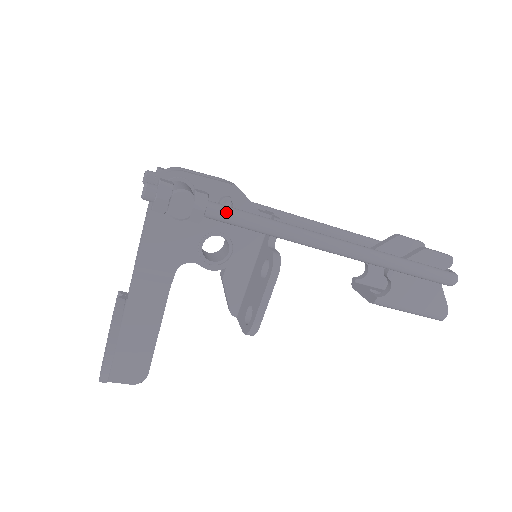
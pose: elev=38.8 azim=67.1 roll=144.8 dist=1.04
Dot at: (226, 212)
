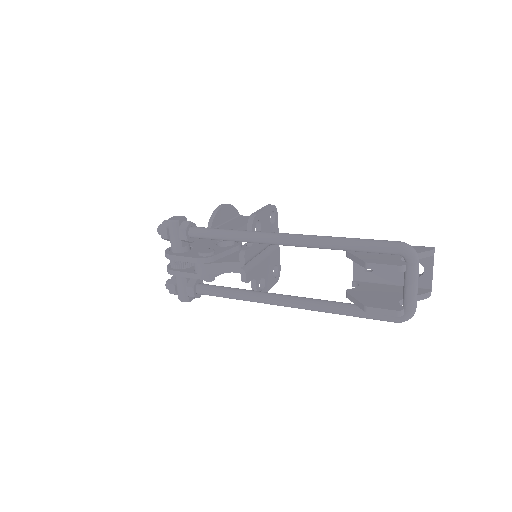
Dot at: (209, 295)
